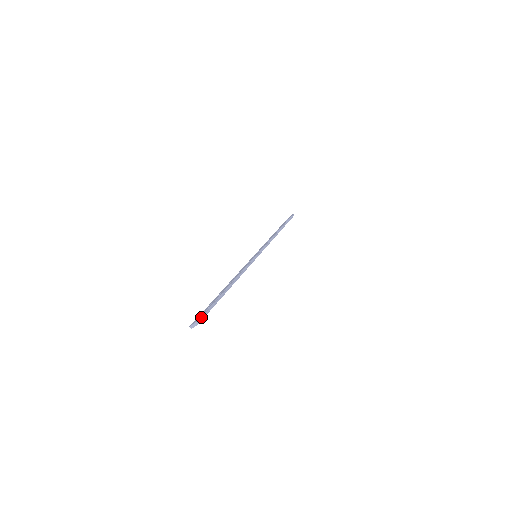
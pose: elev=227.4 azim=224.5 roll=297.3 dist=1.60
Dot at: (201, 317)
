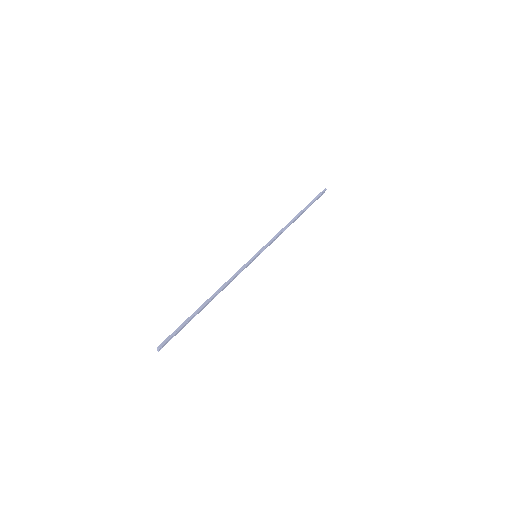
Dot at: (165, 341)
